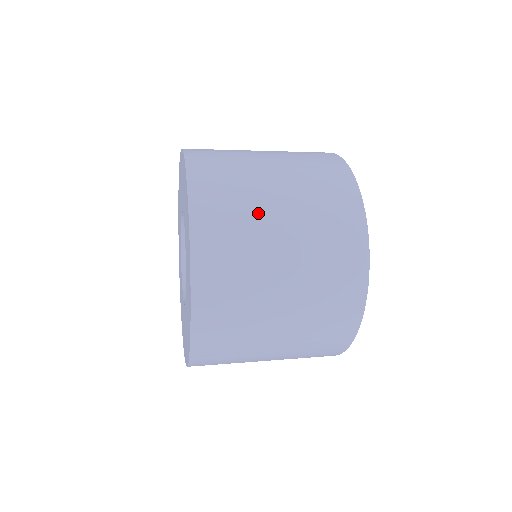
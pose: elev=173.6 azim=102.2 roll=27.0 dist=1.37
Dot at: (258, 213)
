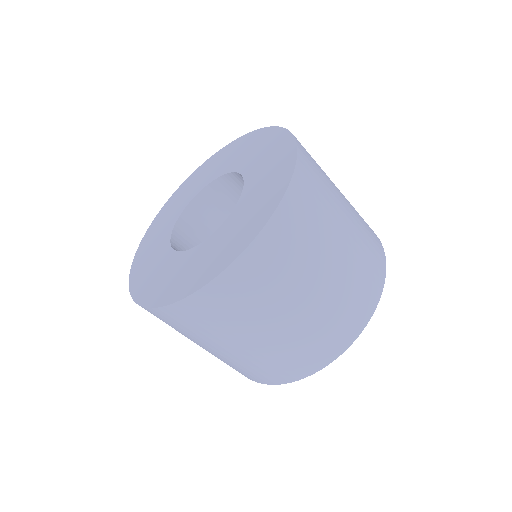
Dot at: occluded
